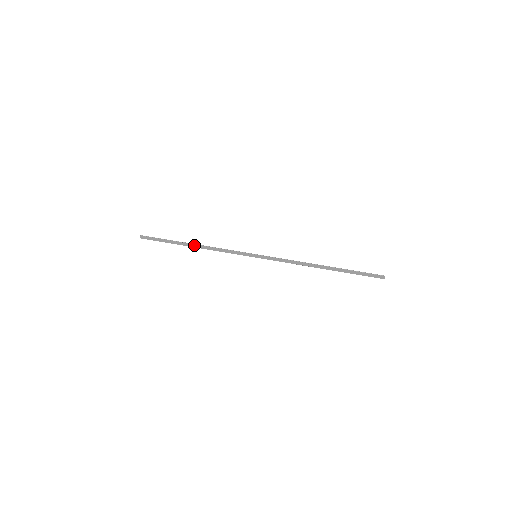
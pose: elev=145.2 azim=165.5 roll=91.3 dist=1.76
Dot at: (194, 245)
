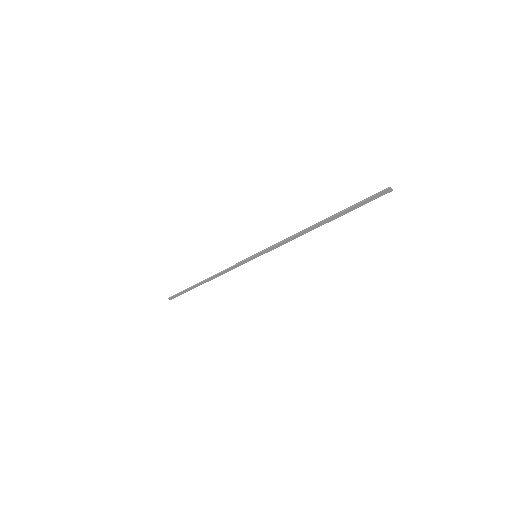
Dot at: (206, 280)
